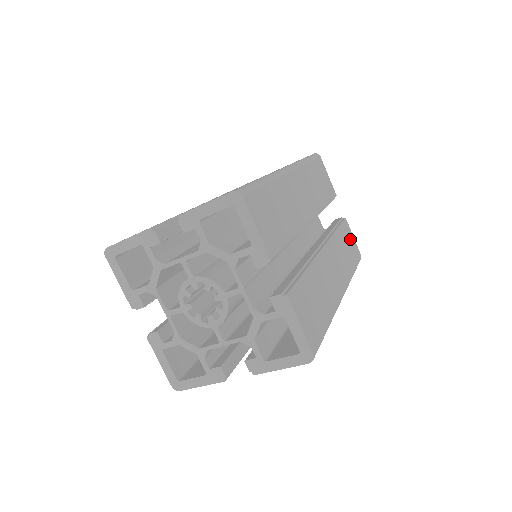
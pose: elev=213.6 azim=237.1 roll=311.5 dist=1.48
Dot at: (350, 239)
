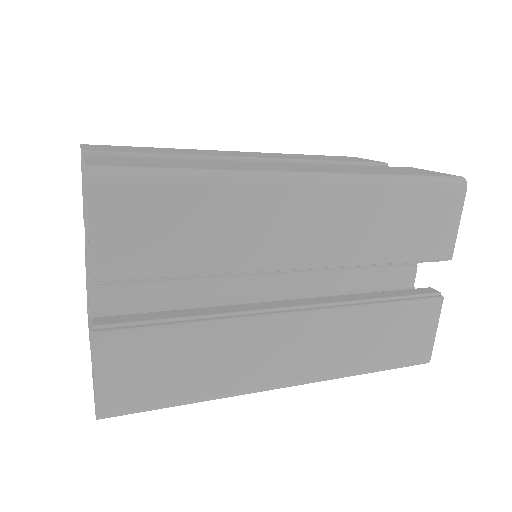
Dot at: (419, 328)
